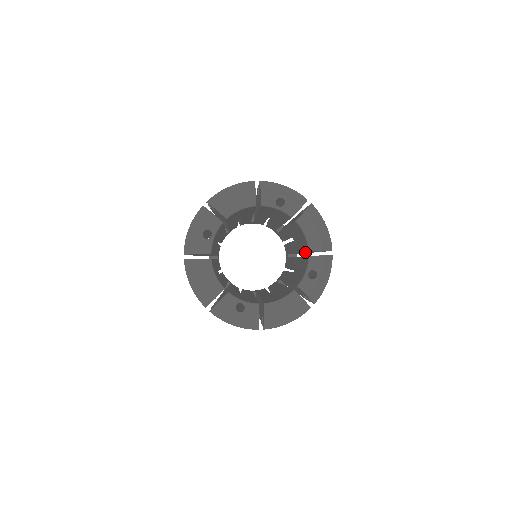
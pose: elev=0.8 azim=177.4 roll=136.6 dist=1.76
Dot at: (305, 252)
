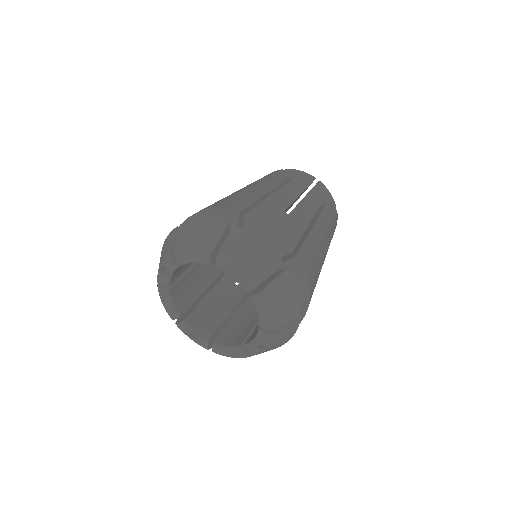
Dot at: occluded
